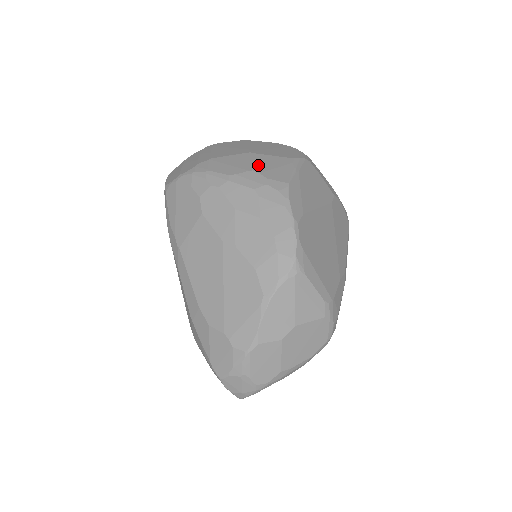
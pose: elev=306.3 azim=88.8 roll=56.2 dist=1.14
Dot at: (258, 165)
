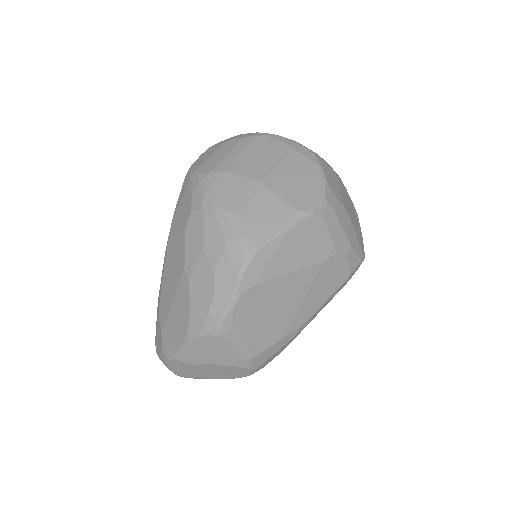
Dot at: (252, 208)
